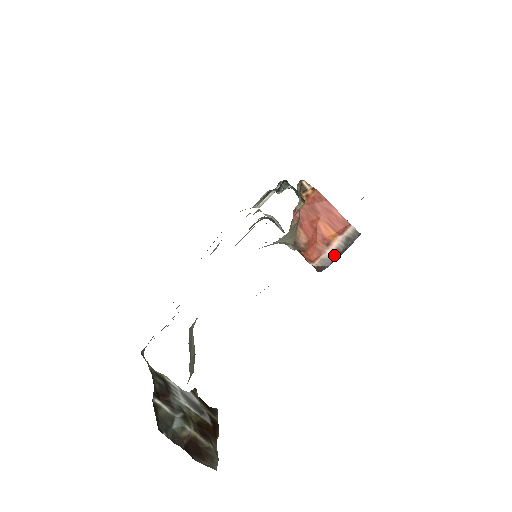
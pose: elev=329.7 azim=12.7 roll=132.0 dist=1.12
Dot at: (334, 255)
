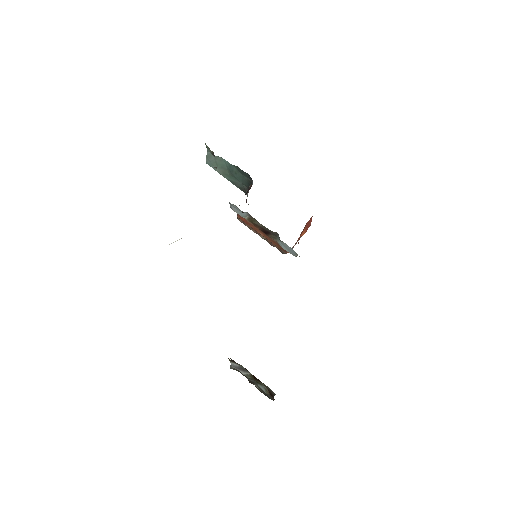
Dot at: occluded
